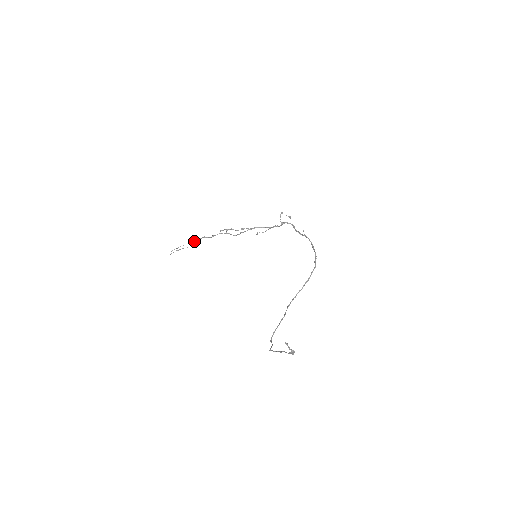
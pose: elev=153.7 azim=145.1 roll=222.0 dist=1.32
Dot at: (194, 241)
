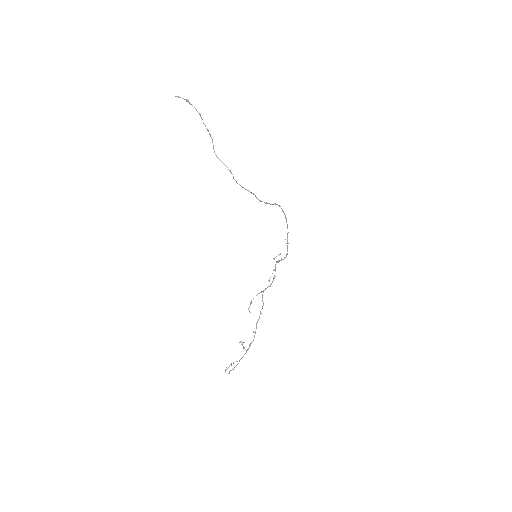
Dot at: occluded
